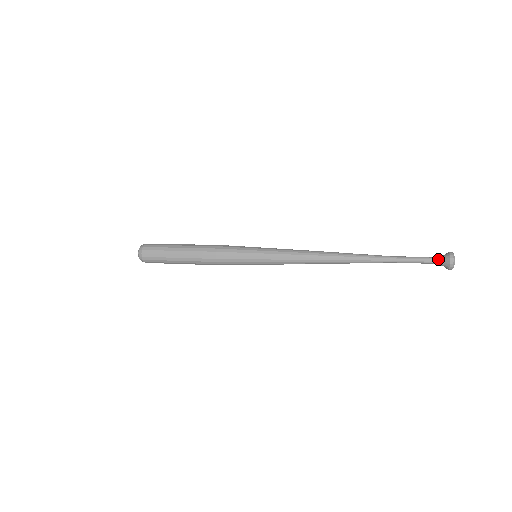
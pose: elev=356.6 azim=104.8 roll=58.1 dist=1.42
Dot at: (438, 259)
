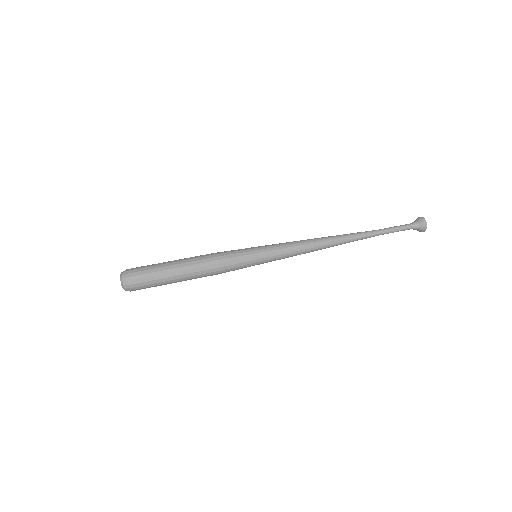
Dot at: (414, 227)
